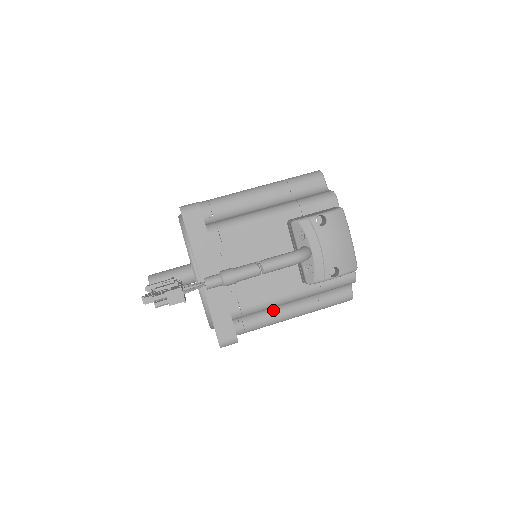
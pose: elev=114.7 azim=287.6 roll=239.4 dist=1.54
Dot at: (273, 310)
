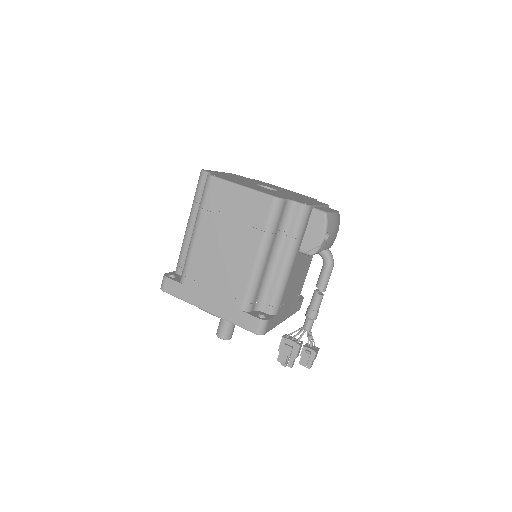
Dot at: occluded
